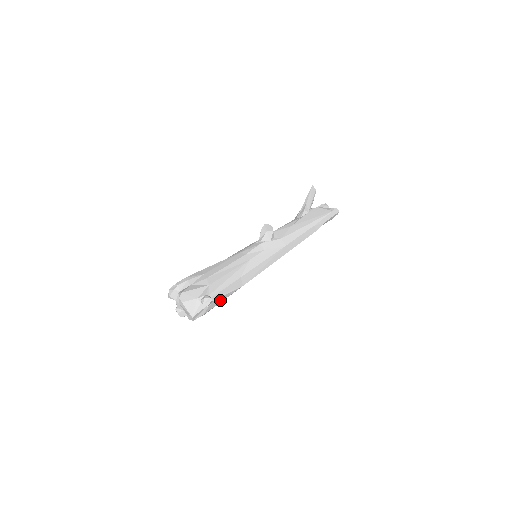
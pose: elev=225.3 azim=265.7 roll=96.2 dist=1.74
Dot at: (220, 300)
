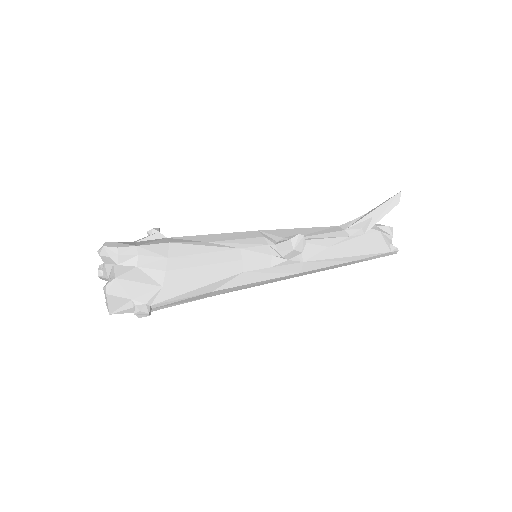
Dot at: occluded
